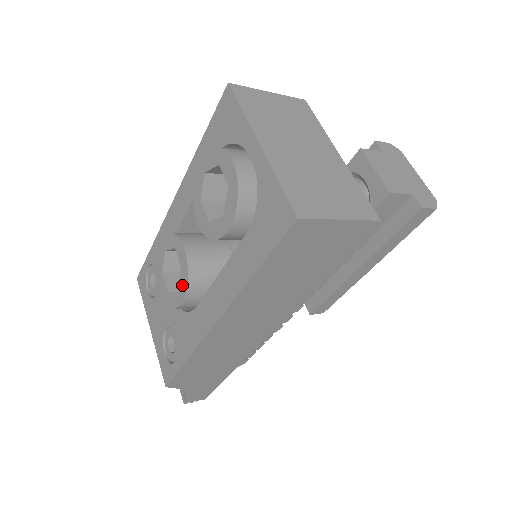
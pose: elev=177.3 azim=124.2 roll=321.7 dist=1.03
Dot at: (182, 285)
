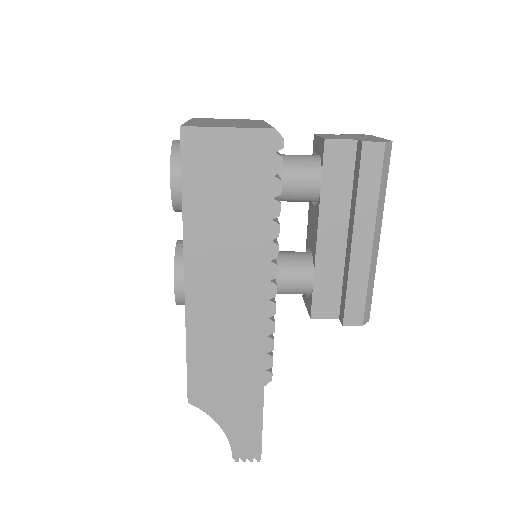
Dot at: occluded
